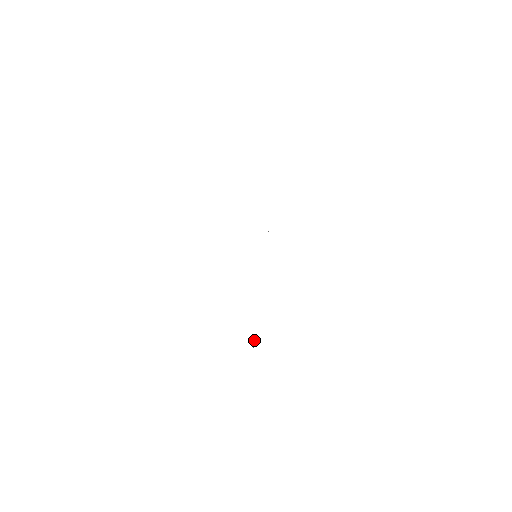
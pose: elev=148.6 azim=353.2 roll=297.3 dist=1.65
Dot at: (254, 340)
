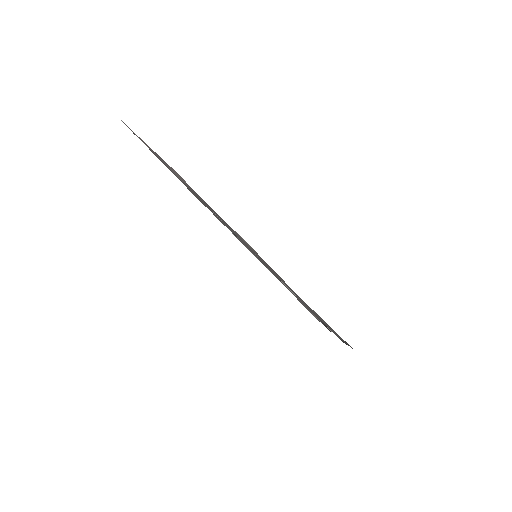
Dot at: occluded
